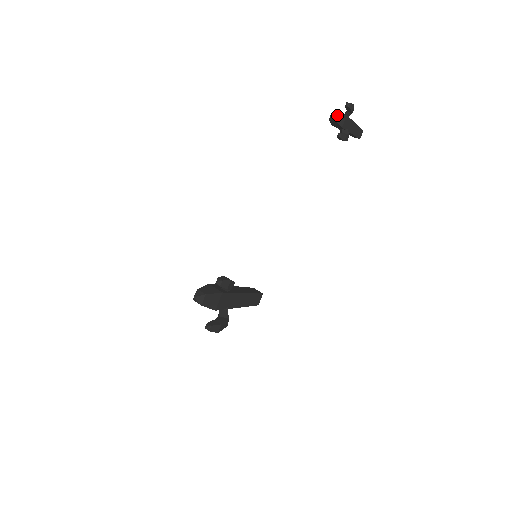
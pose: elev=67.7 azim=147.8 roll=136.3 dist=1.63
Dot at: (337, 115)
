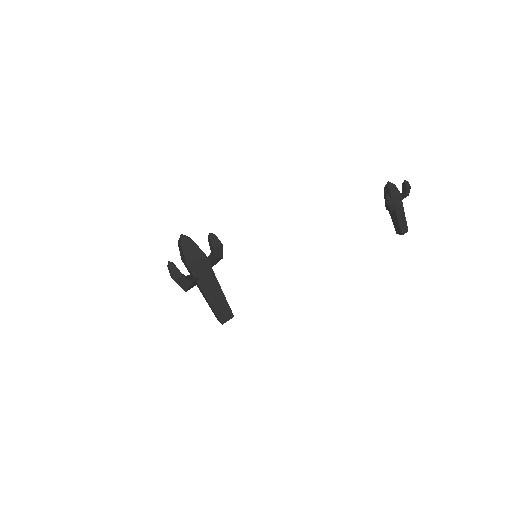
Dot at: (393, 185)
